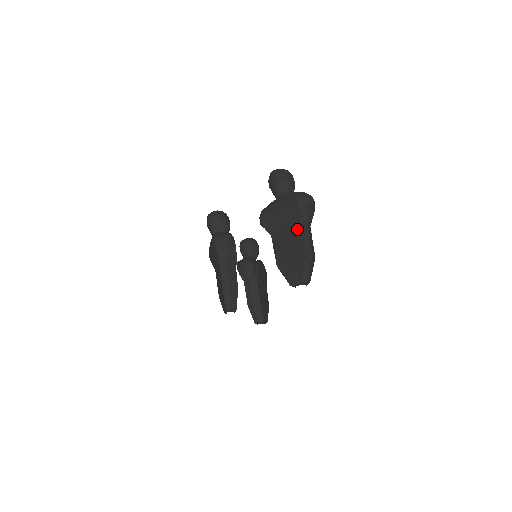
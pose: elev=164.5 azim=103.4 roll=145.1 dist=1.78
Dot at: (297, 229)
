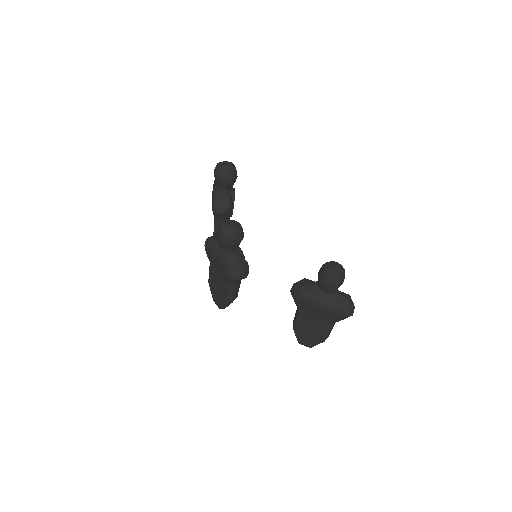
Dot at: (328, 325)
